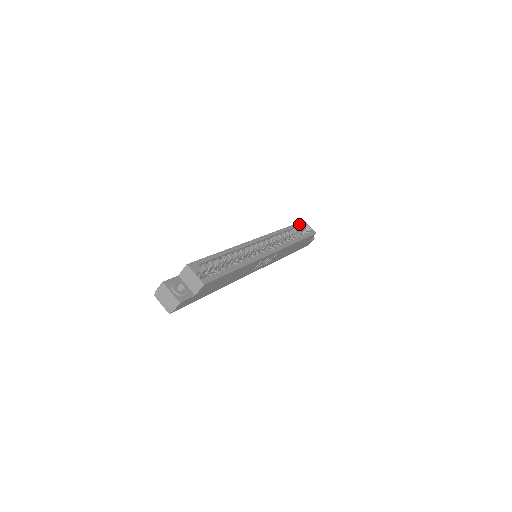
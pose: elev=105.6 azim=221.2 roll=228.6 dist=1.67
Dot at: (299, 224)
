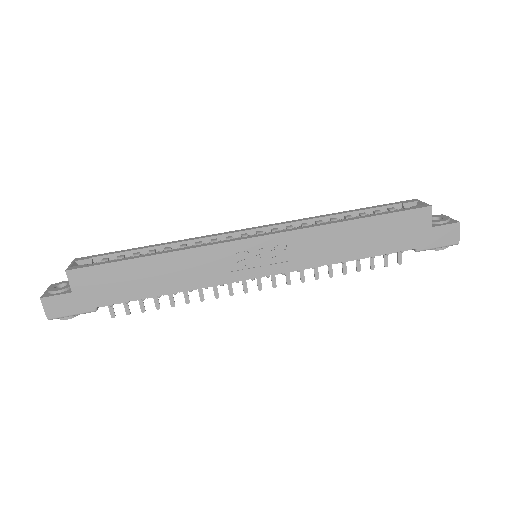
Dot at: (391, 204)
